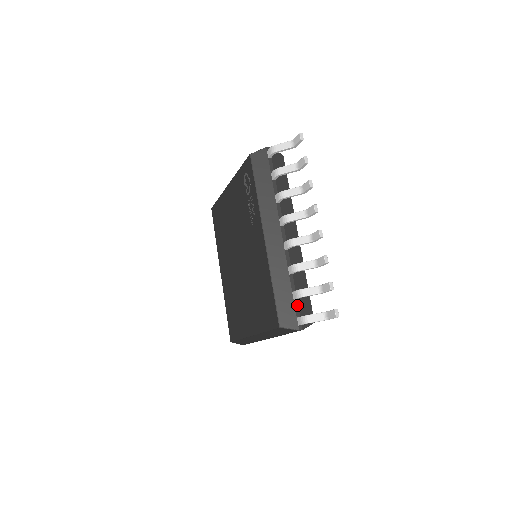
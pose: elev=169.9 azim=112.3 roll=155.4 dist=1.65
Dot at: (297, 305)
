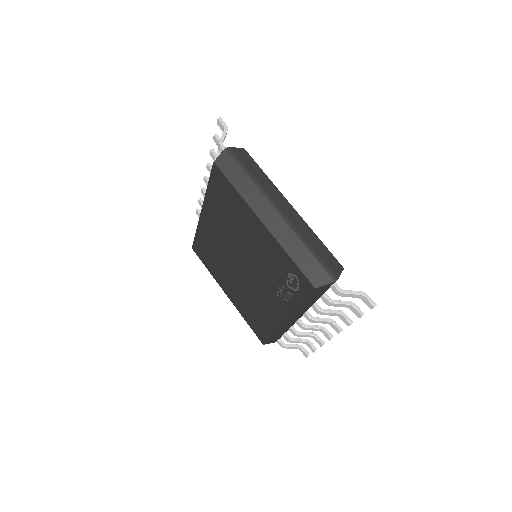
Dot at: occluded
